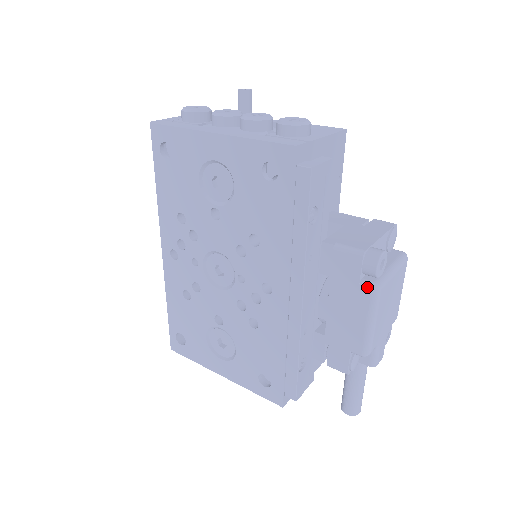
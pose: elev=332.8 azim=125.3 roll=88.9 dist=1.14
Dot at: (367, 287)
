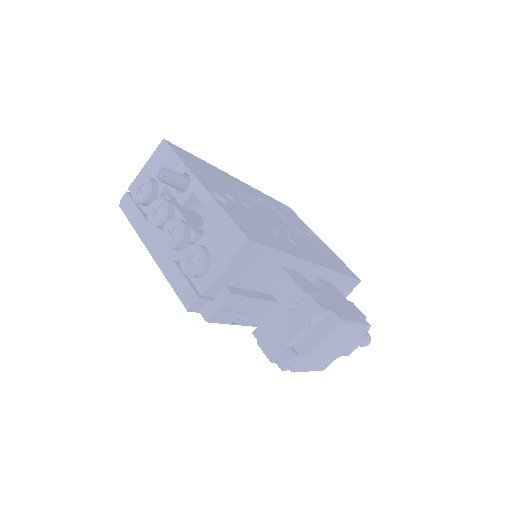
Dot at: occluded
